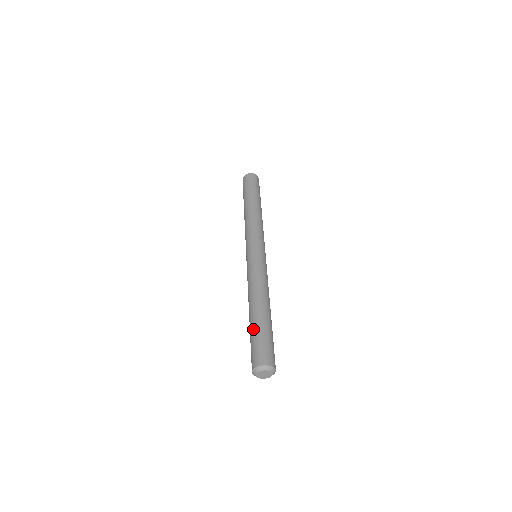
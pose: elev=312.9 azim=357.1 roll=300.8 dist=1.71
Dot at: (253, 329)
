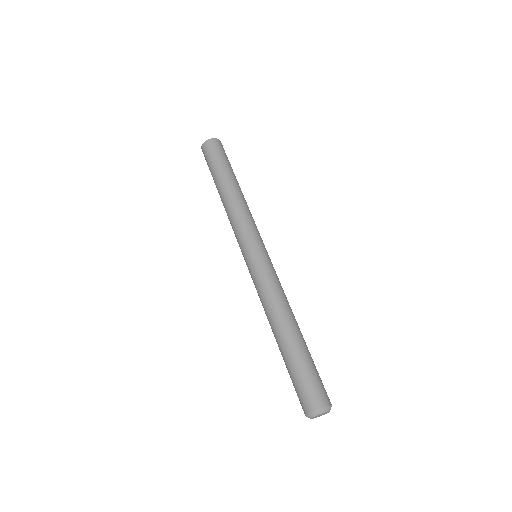
Dot at: occluded
